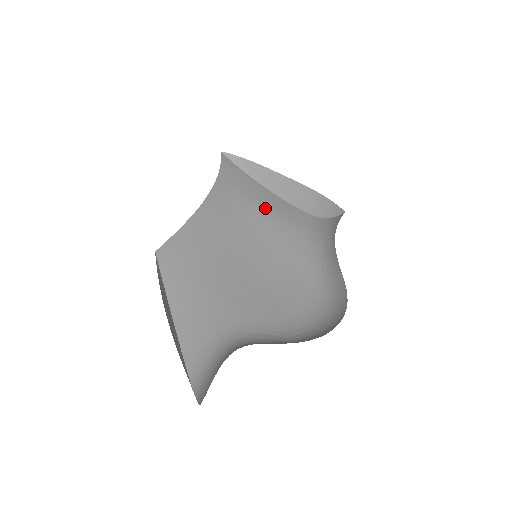
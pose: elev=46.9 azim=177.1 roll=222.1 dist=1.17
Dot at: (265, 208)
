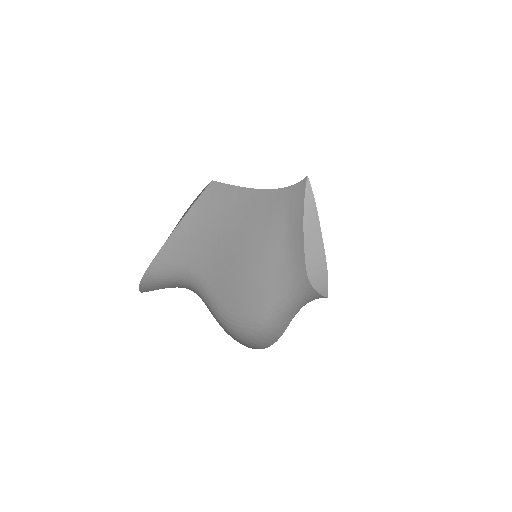
Dot at: (291, 238)
